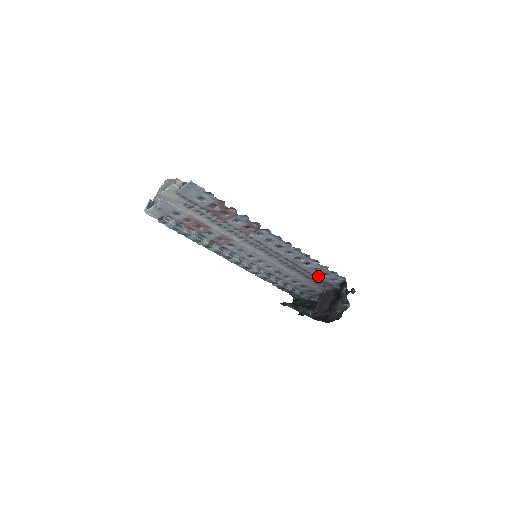
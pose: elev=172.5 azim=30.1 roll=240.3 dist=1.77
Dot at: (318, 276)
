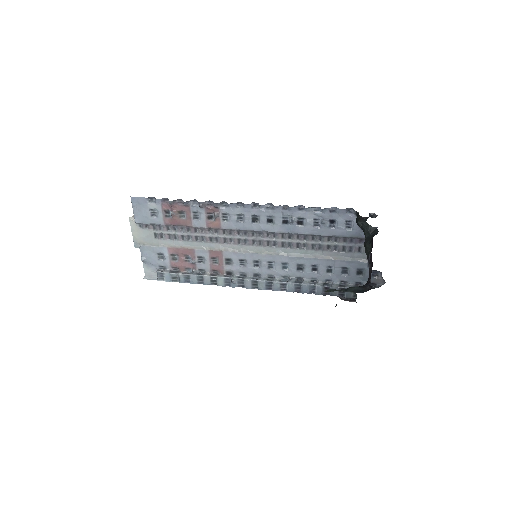
Dot at: (331, 233)
